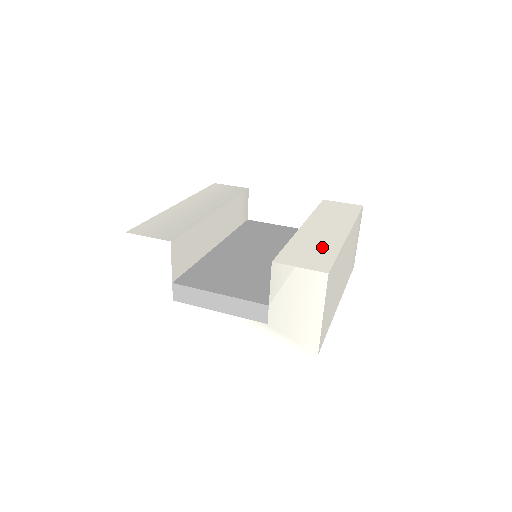
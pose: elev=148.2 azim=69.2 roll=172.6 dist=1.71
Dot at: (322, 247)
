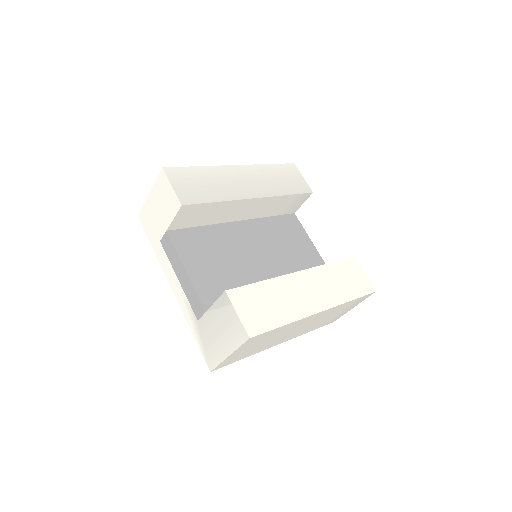
Dot at: (281, 308)
